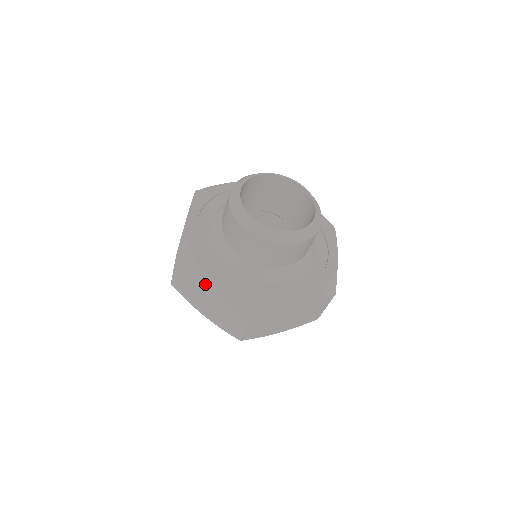
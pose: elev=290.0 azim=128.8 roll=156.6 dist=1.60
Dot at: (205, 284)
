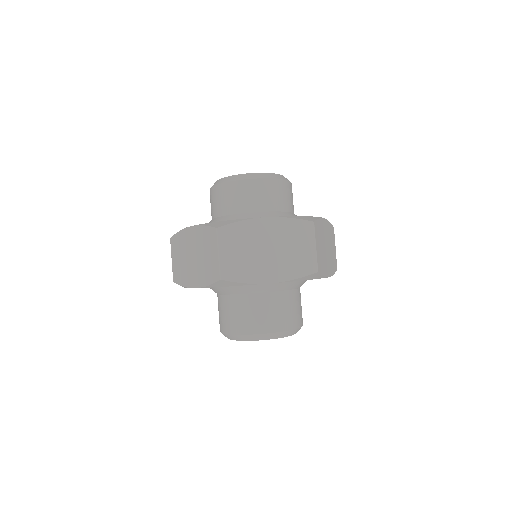
Dot at: (258, 232)
